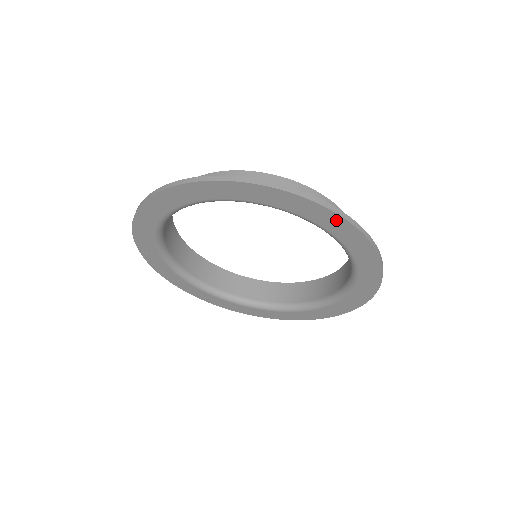
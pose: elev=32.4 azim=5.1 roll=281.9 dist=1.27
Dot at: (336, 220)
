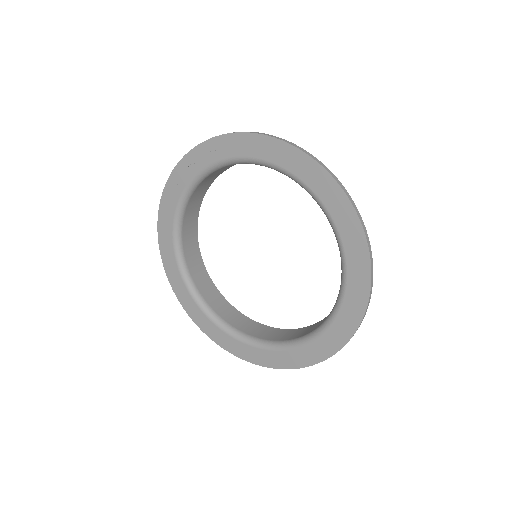
Dot at: (362, 297)
